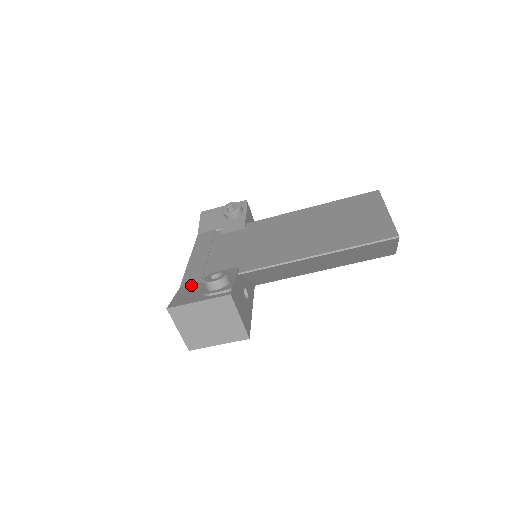
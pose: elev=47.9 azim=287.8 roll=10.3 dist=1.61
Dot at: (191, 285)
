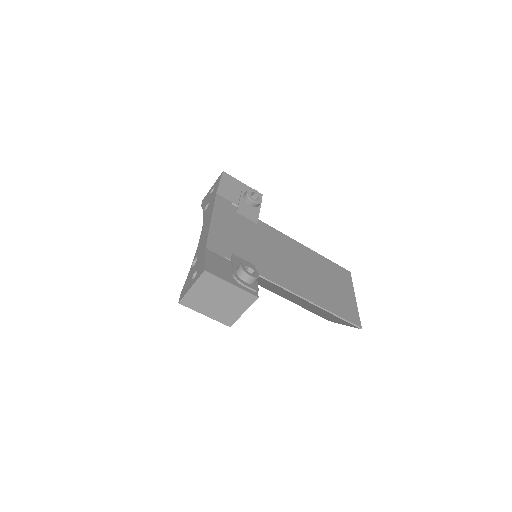
Dot at: (217, 254)
